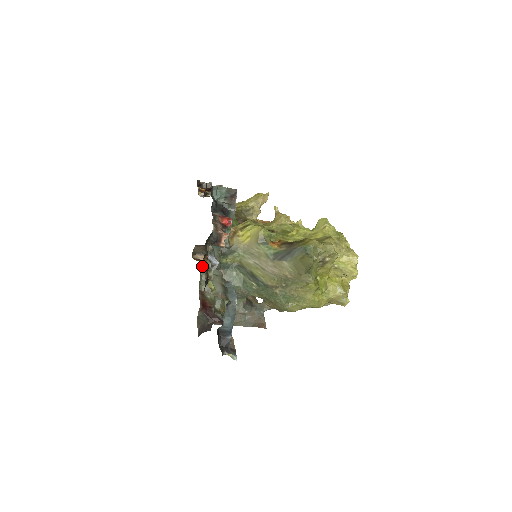
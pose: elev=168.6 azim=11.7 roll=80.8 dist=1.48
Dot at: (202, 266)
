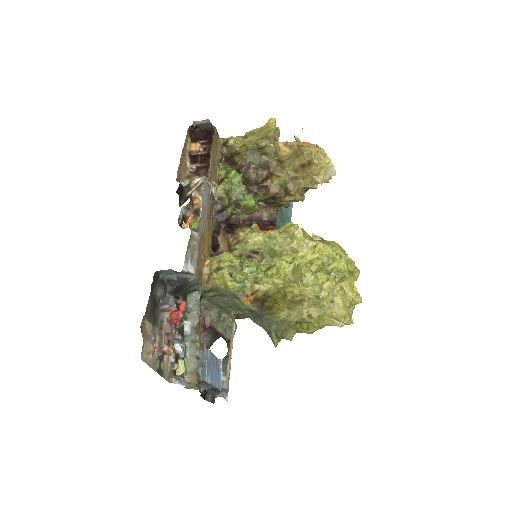
Dot at: occluded
